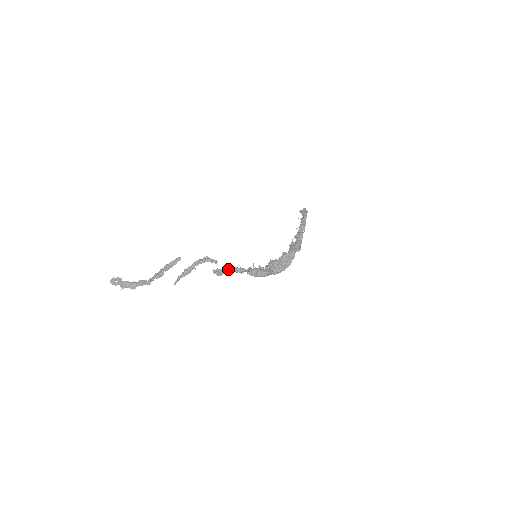
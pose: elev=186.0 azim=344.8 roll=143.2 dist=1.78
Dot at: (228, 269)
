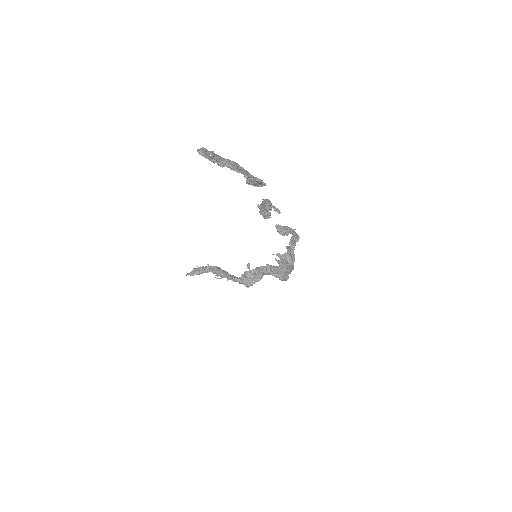
Dot at: (289, 227)
